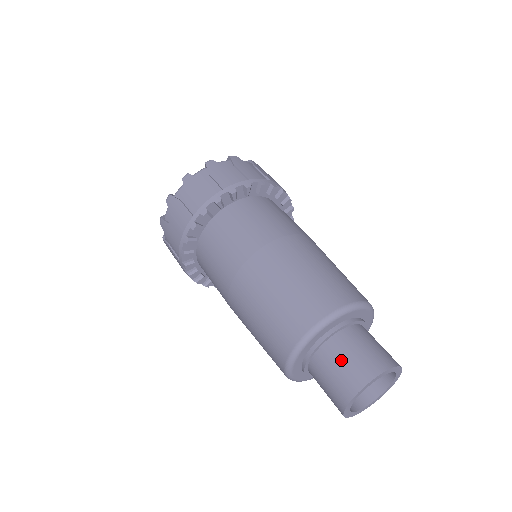
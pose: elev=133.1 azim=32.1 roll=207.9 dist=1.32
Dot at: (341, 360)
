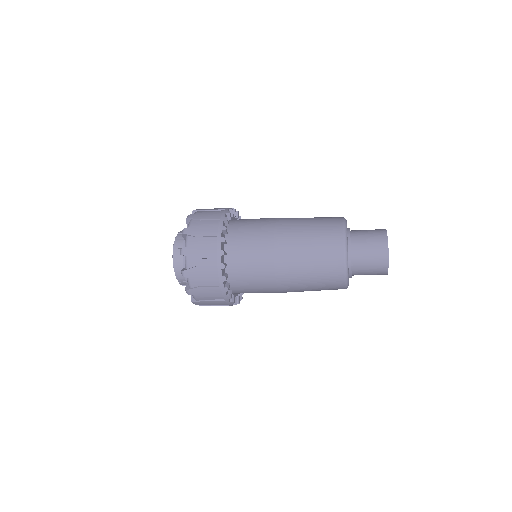
Dot at: (366, 234)
